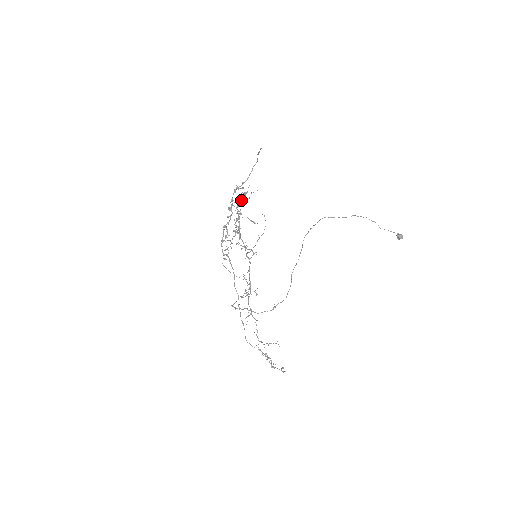
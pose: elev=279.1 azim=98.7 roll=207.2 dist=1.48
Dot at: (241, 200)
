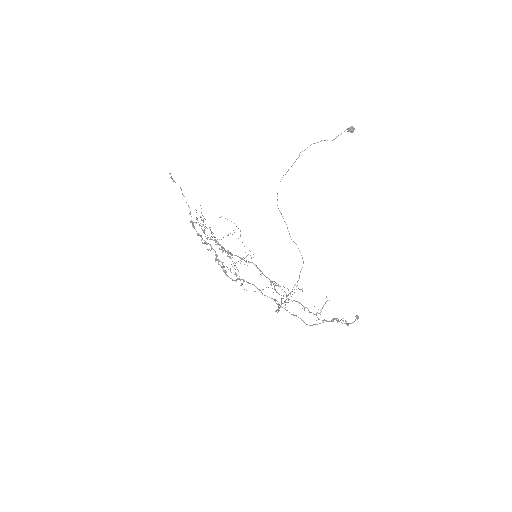
Dot at: occluded
